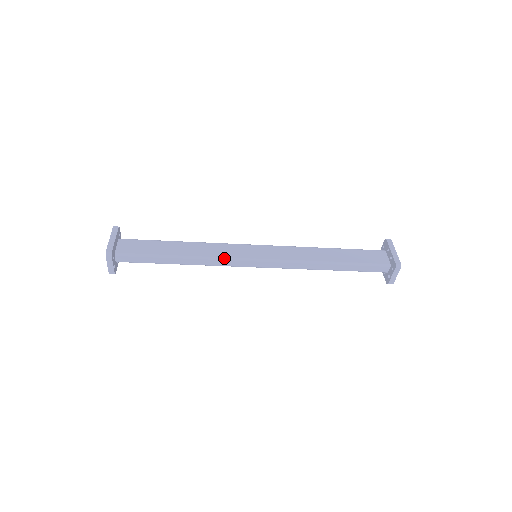
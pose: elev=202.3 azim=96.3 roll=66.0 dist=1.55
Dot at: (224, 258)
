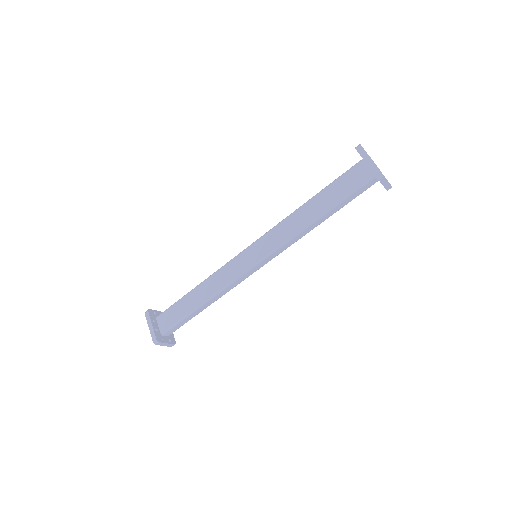
Dot at: (232, 281)
